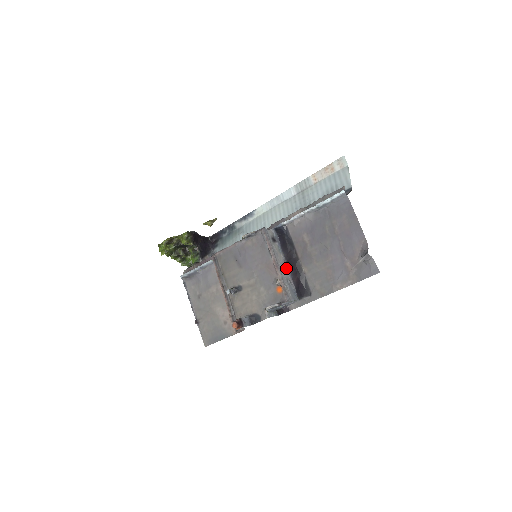
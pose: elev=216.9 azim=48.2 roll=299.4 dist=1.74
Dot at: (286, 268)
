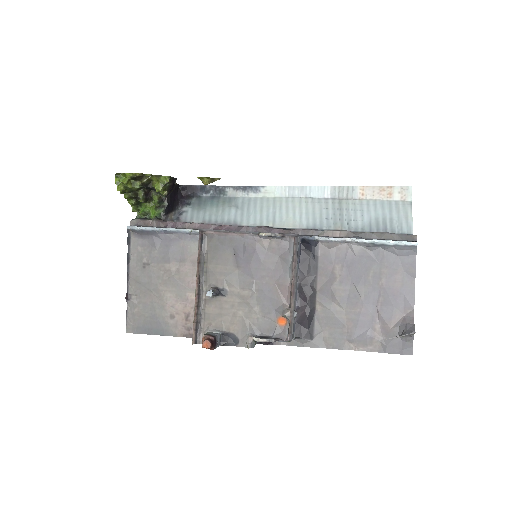
Dot at: (296, 294)
